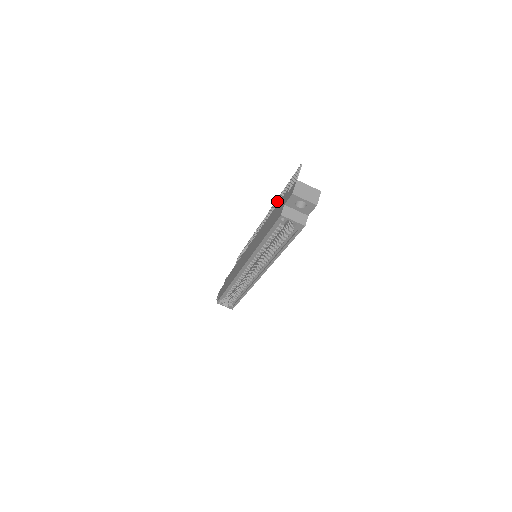
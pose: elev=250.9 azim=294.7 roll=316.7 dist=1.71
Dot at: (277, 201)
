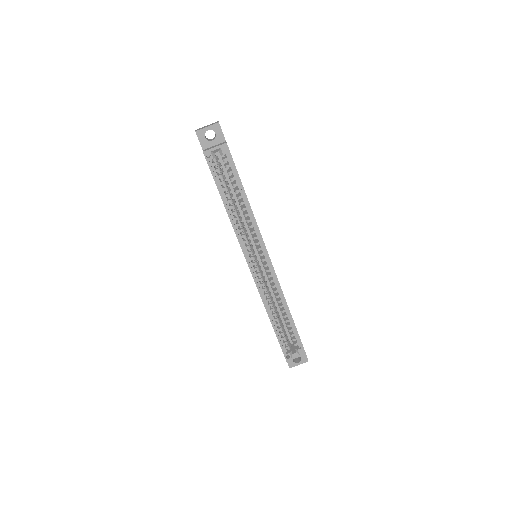
Dot at: occluded
